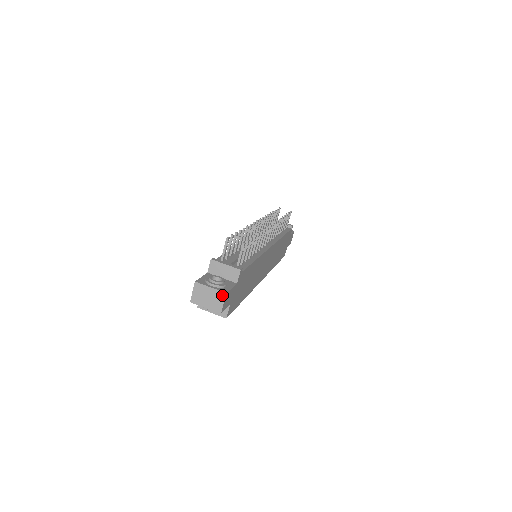
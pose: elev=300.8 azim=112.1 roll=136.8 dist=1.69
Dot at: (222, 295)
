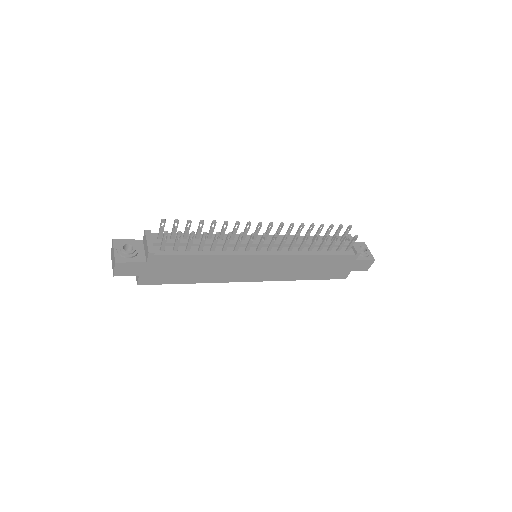
Dot at: (115, 262)
